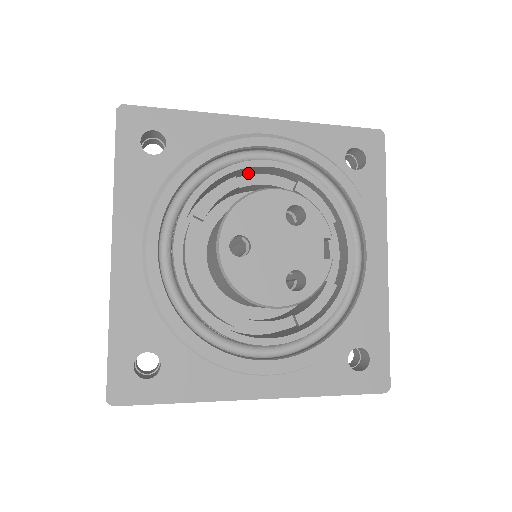
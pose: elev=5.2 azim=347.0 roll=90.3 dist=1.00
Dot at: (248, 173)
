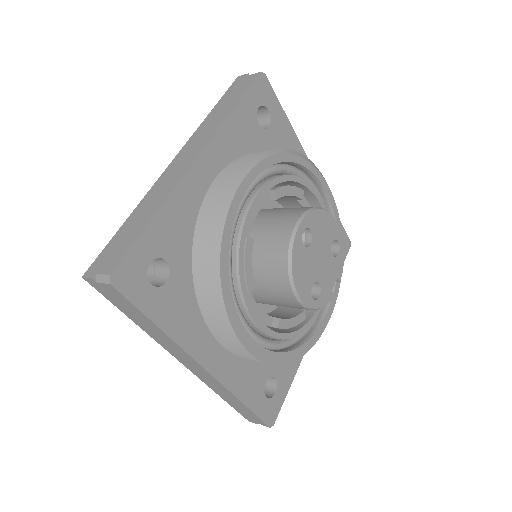
Dot at: occluded
